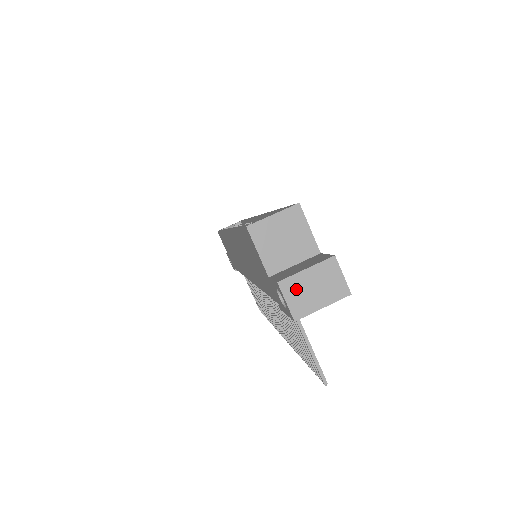
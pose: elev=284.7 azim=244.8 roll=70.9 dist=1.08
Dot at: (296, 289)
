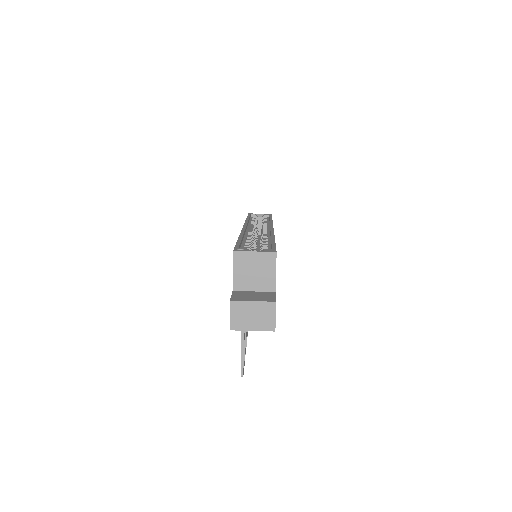
Dot at: (240, 311)
